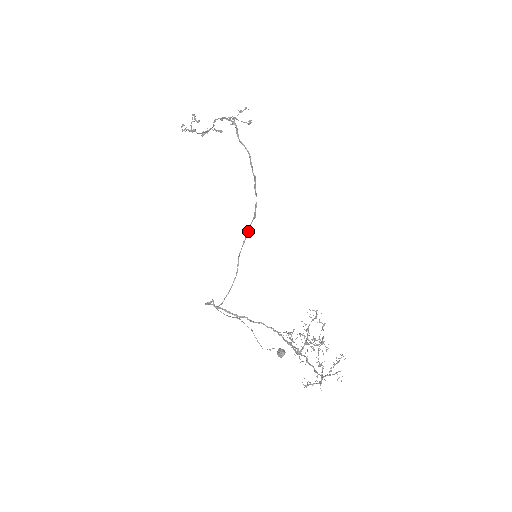
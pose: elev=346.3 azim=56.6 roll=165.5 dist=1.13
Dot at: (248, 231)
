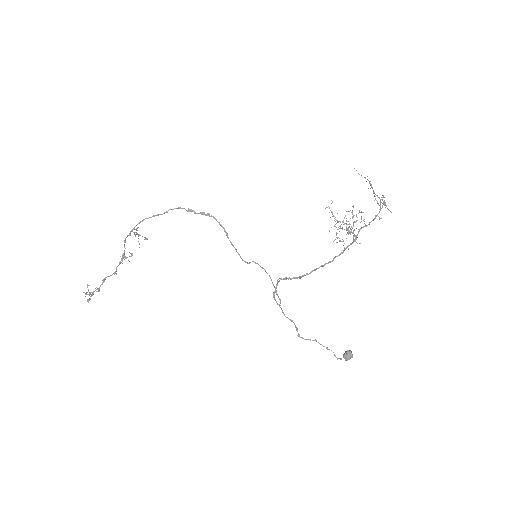
Dot at: (233, 246)
